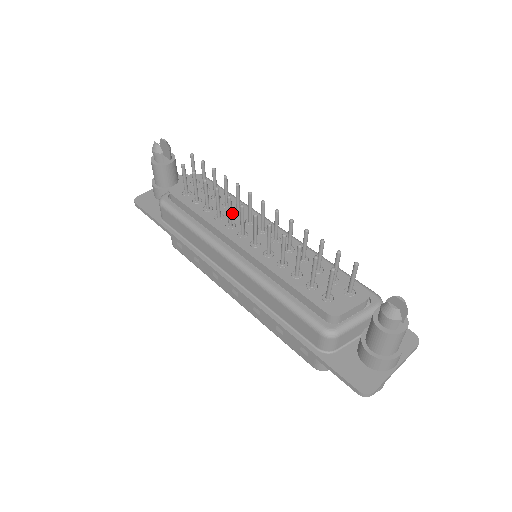
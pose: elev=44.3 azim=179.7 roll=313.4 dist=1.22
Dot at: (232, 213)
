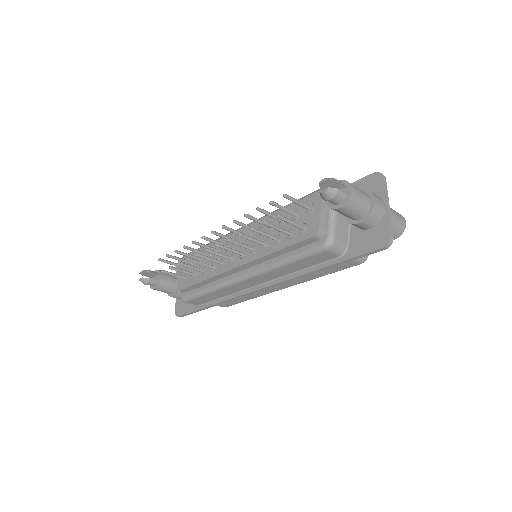
Dot at: (215, 256)
